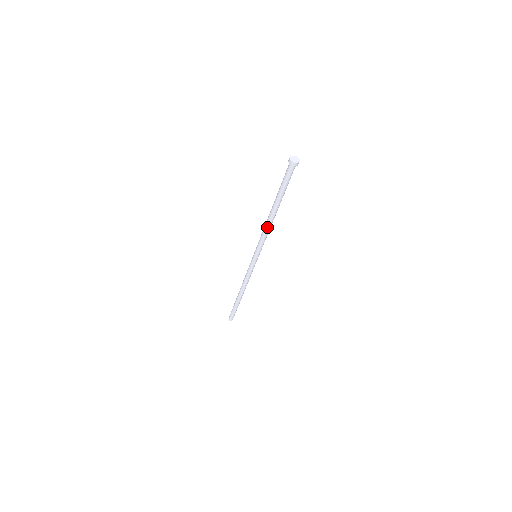
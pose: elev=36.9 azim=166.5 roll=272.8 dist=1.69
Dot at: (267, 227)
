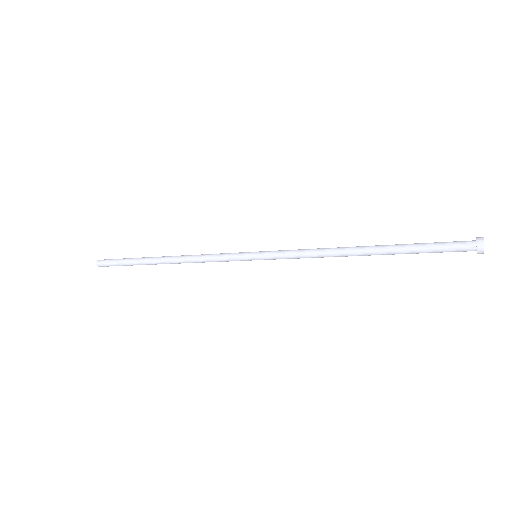
Dot at: (329, 255)
